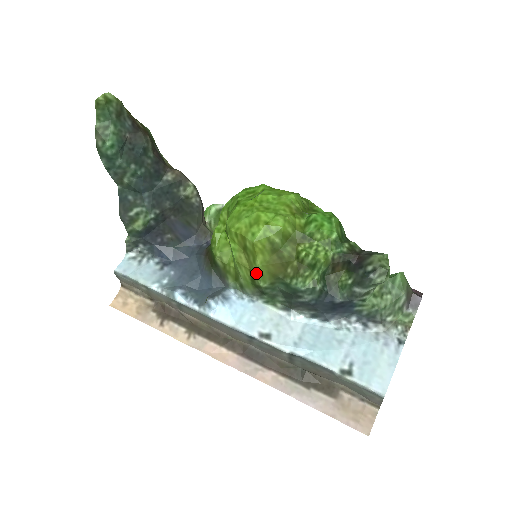
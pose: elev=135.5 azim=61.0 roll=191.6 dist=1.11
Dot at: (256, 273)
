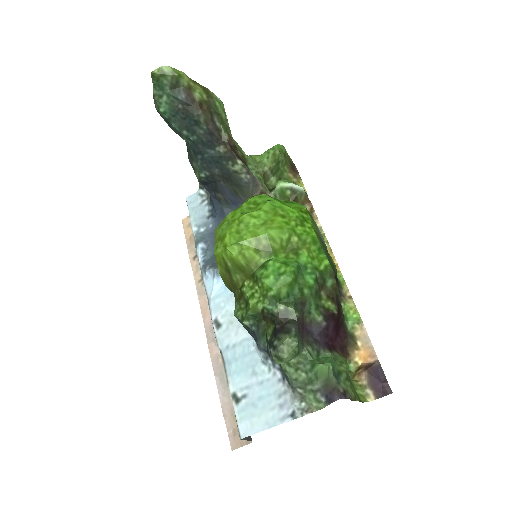
Dot at: occluded
